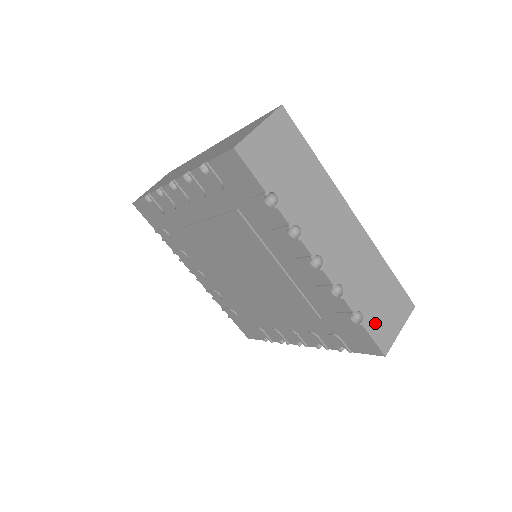
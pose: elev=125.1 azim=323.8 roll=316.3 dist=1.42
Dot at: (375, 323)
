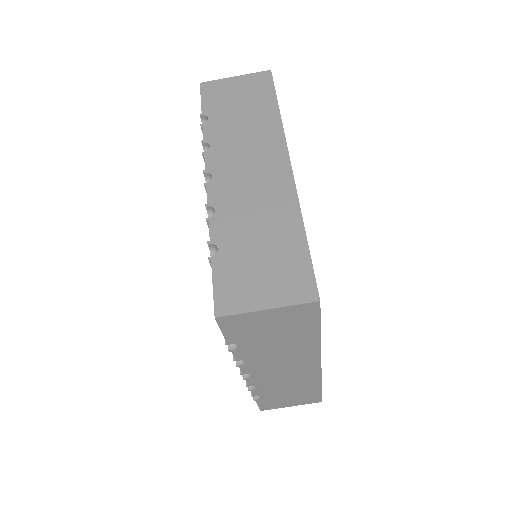
Dot at: (270, 401)
